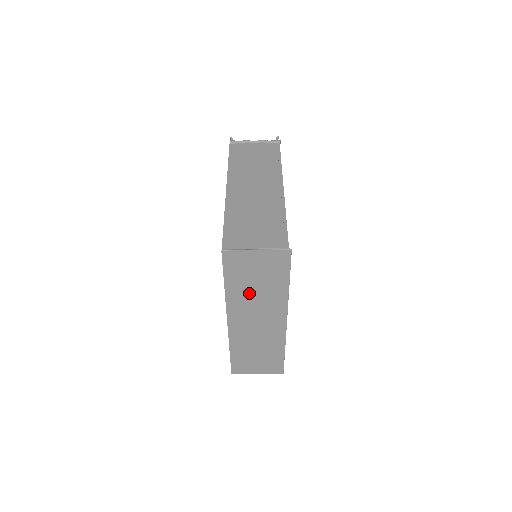
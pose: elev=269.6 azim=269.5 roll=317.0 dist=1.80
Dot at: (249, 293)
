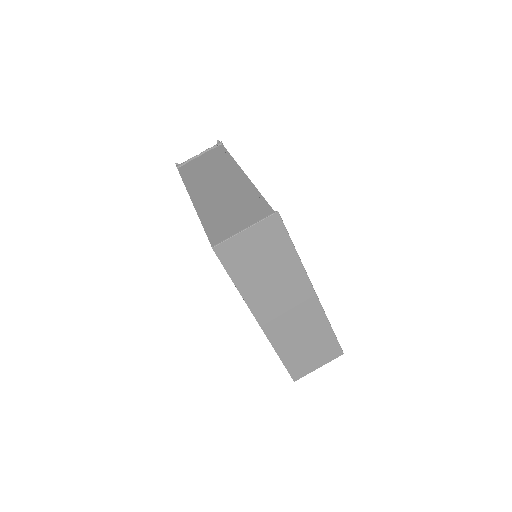
Dot at: (263, 281)
